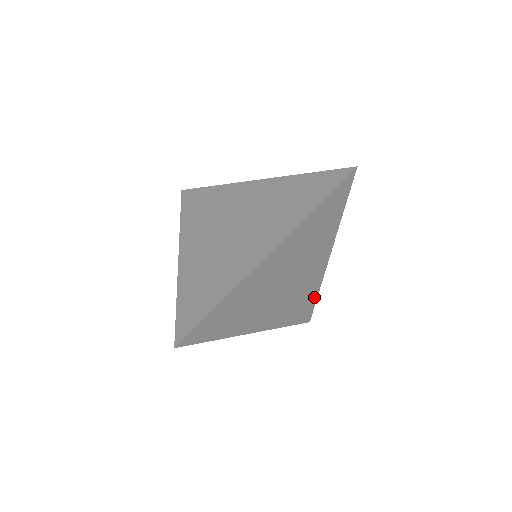
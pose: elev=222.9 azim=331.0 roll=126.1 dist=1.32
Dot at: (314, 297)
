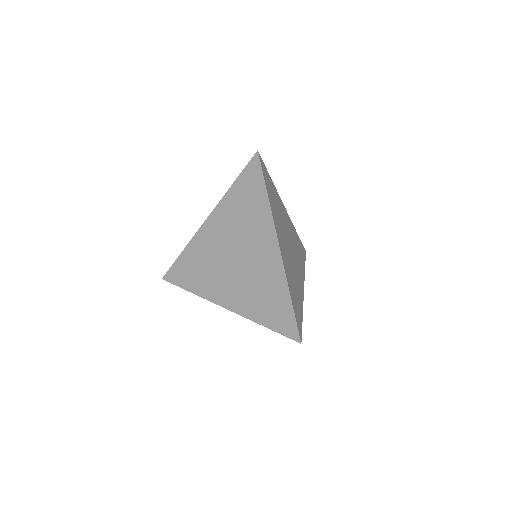
Dot at: occluded
